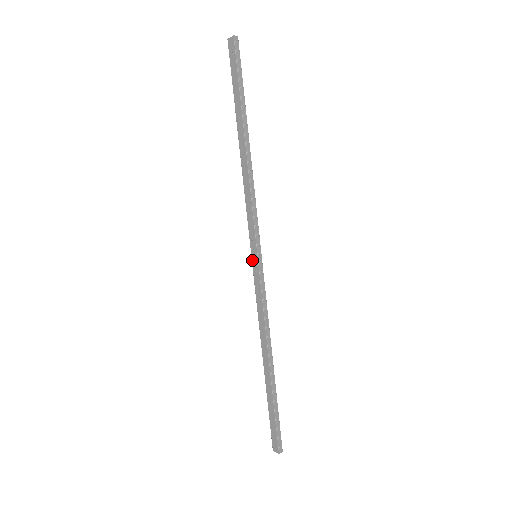
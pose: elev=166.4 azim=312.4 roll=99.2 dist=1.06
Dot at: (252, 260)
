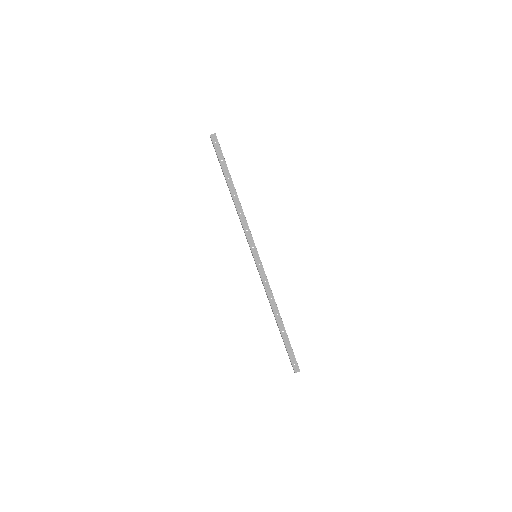
Dot at: (255, 259)
